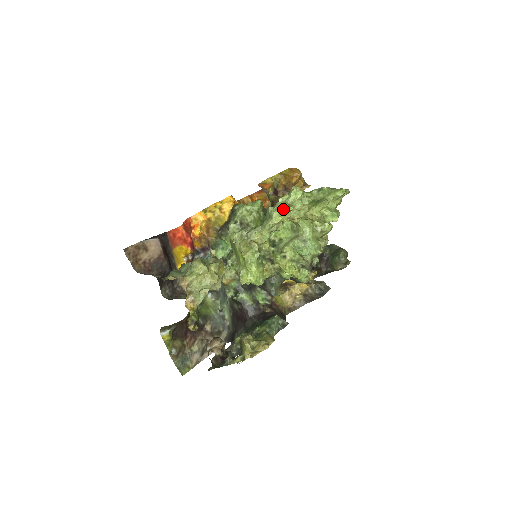
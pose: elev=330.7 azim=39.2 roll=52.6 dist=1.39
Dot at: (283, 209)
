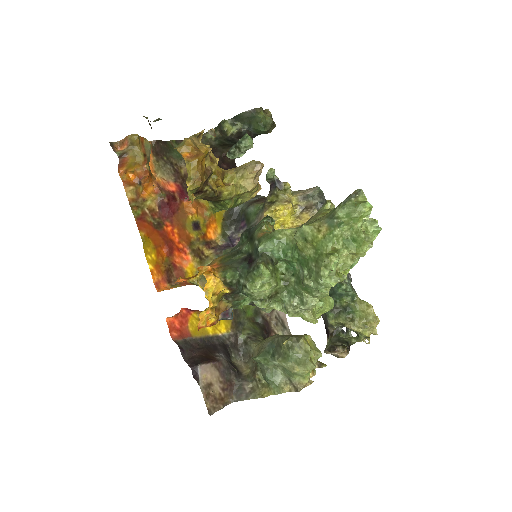
Dot at: occluded
